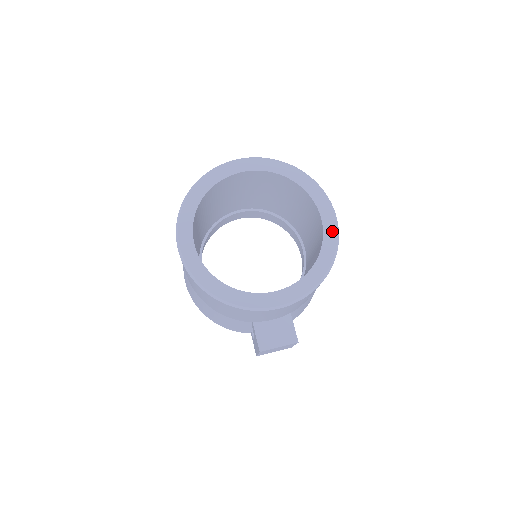
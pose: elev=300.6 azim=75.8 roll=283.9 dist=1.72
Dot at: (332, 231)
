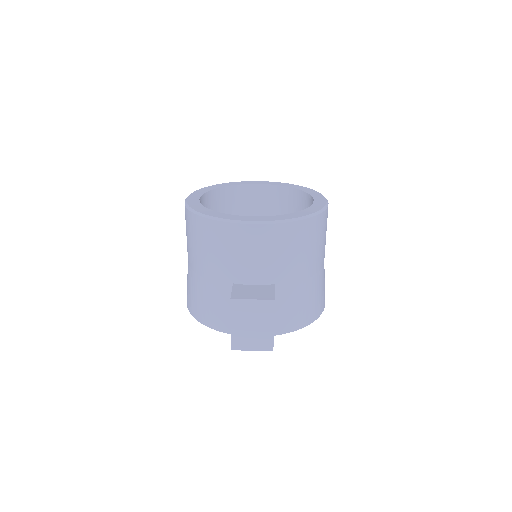
Dot at: (321, 204)
